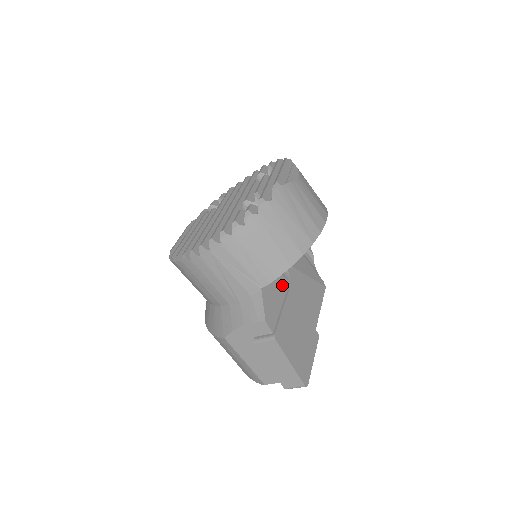
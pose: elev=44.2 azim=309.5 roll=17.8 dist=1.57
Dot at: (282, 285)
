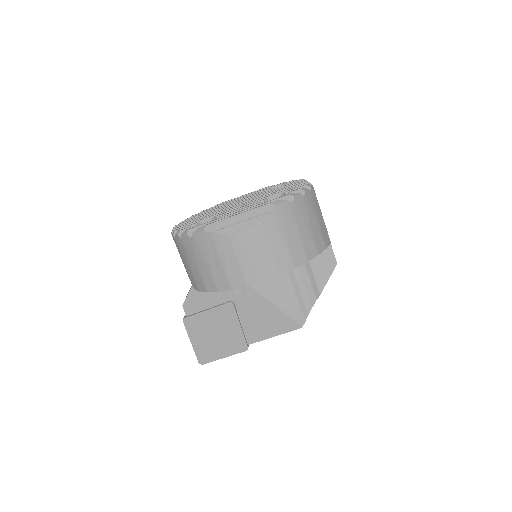
Dot at: (225, 295)
